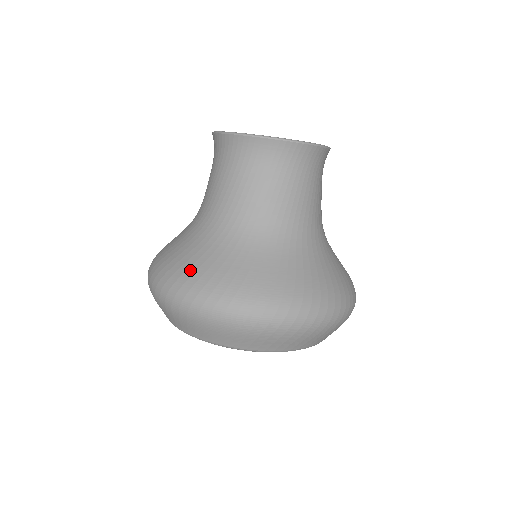
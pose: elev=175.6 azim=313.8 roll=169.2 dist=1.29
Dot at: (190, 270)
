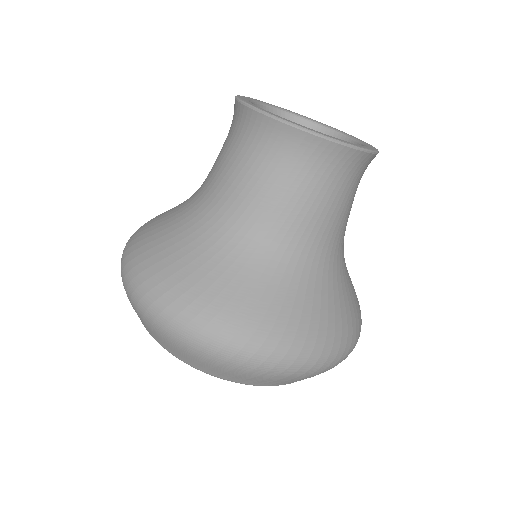
Dot at: (154, 258)
